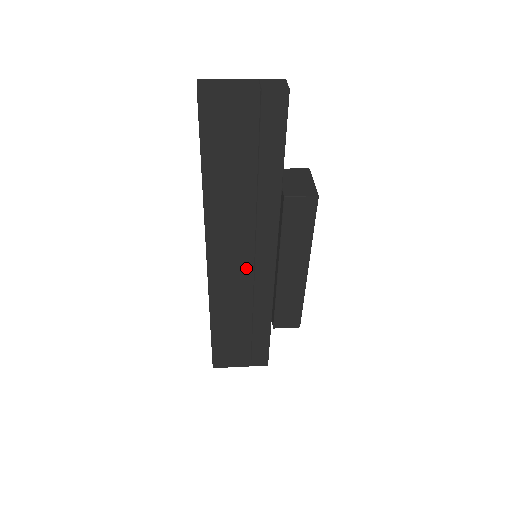
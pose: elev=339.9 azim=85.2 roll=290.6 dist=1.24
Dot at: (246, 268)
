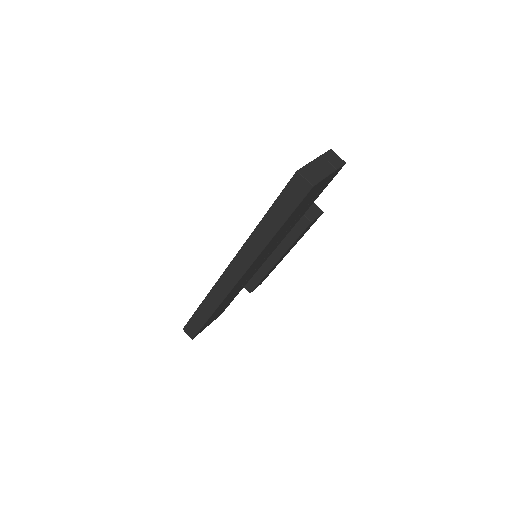
Dot at: (255, 268)
